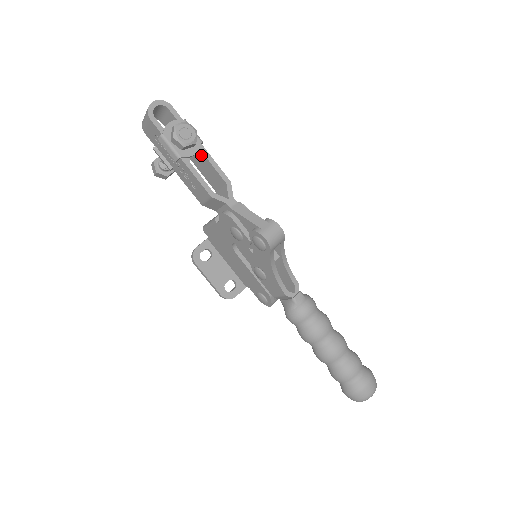
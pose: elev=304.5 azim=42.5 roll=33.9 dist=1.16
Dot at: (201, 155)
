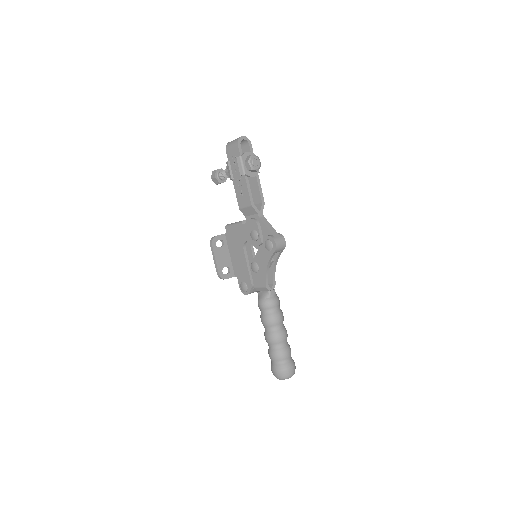
Dot at: (254, 179)
